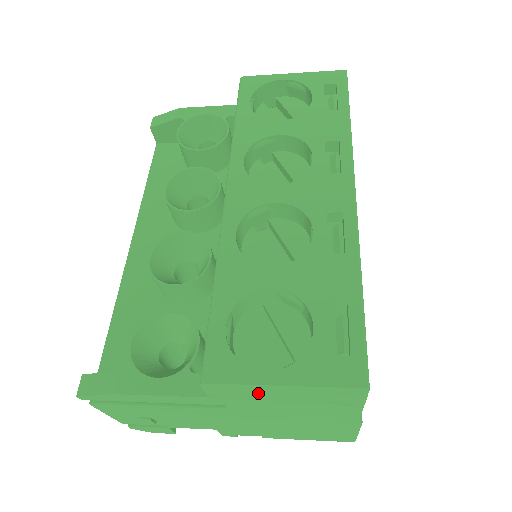
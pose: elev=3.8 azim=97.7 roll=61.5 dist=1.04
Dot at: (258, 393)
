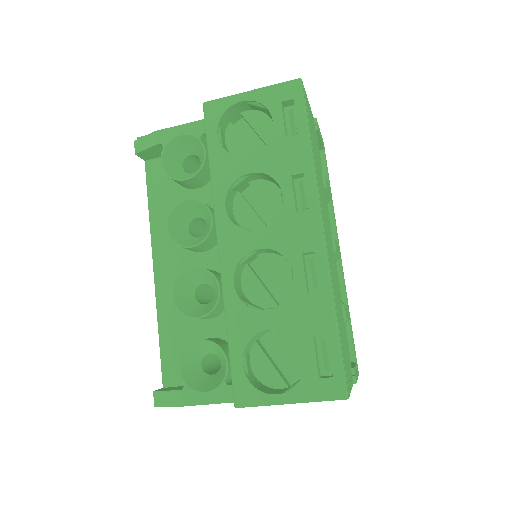
Dot at: occluded
